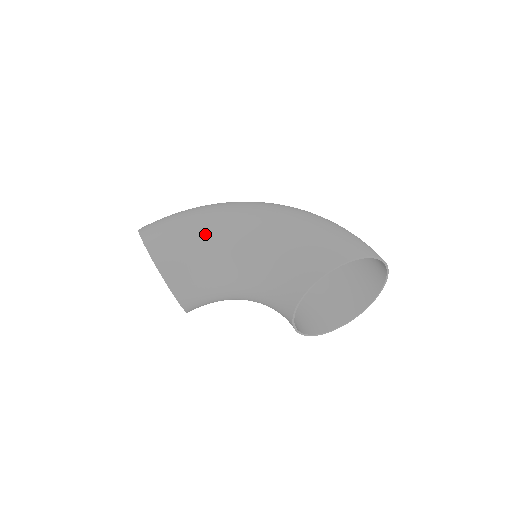
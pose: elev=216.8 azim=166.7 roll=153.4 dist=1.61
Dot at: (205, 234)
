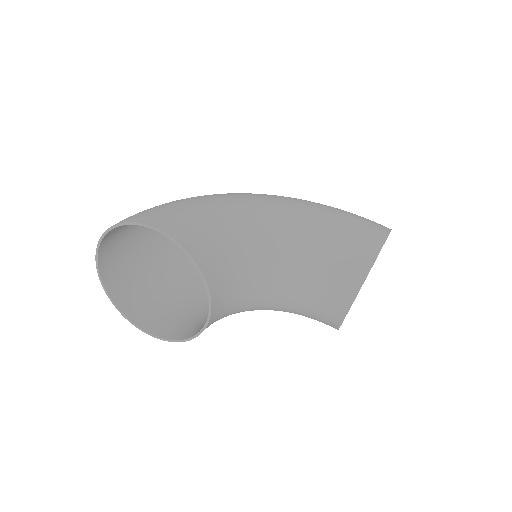
Dot at: (235, 218)
